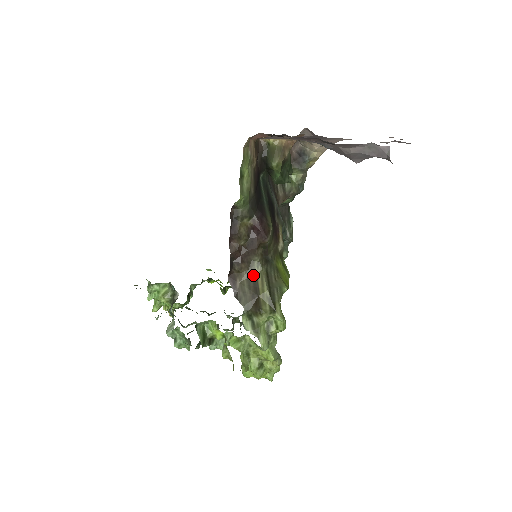
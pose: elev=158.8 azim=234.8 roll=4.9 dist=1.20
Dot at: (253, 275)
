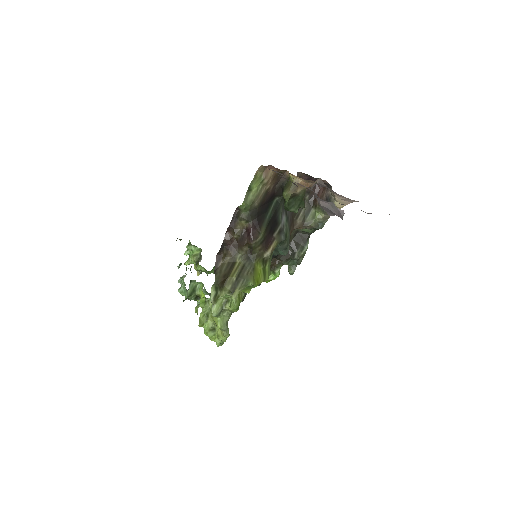
Dot at: (233, 262)
